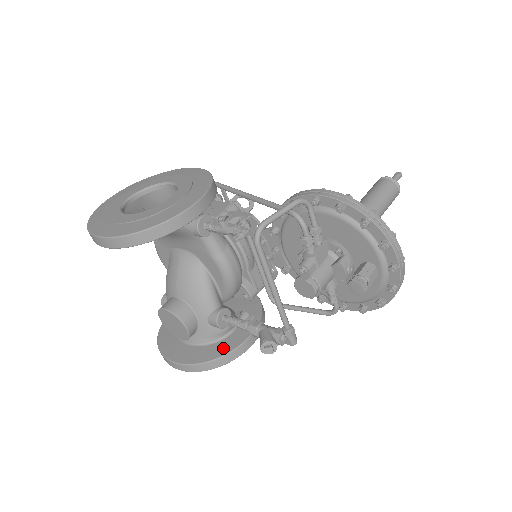
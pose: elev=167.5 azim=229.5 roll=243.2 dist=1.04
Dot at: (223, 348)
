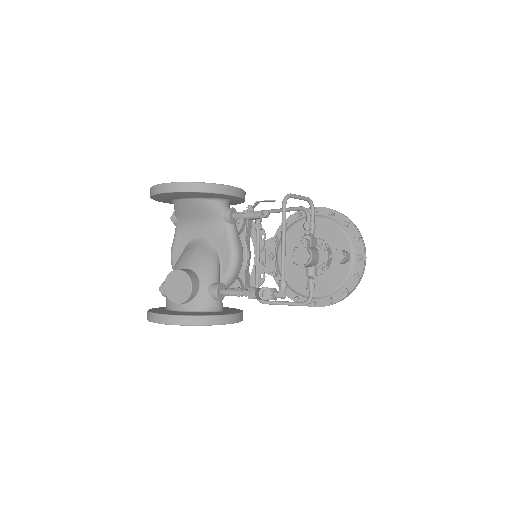
Dot at: (214, 313)
